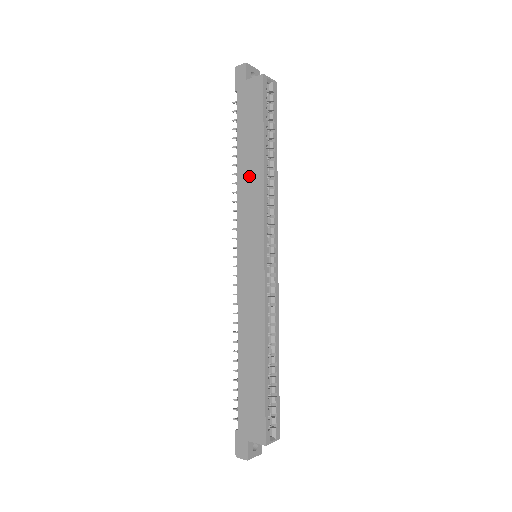
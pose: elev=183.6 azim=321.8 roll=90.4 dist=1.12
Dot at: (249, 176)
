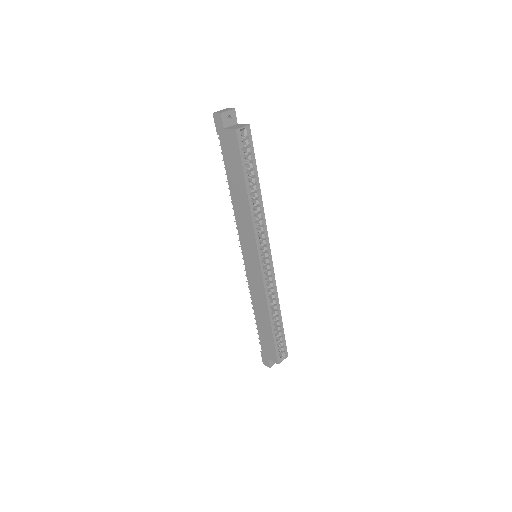
Dot at: (240, 206)
